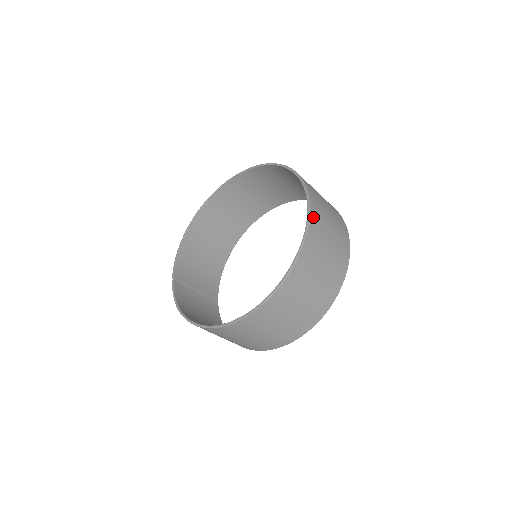
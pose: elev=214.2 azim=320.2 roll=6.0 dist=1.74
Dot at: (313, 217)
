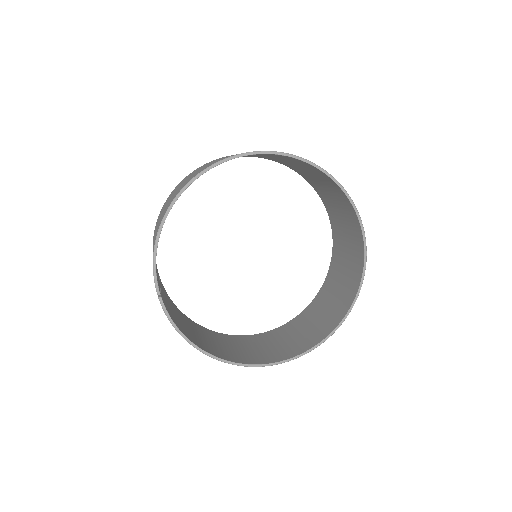
Dot at: occluded
